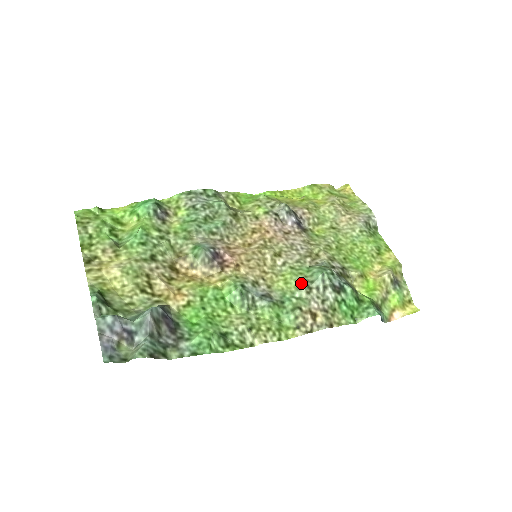
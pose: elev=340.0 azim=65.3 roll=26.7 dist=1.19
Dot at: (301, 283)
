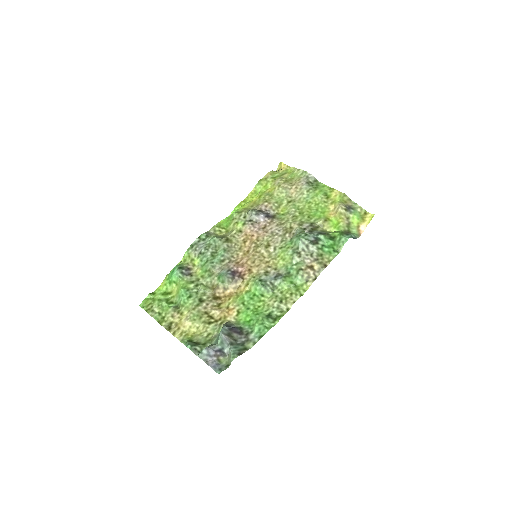
Dot at: (292, 254)
